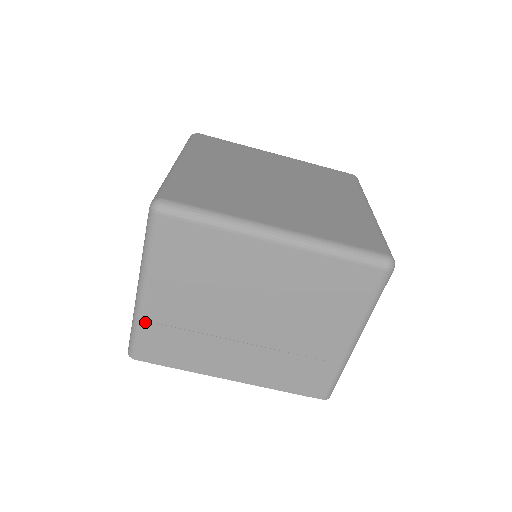
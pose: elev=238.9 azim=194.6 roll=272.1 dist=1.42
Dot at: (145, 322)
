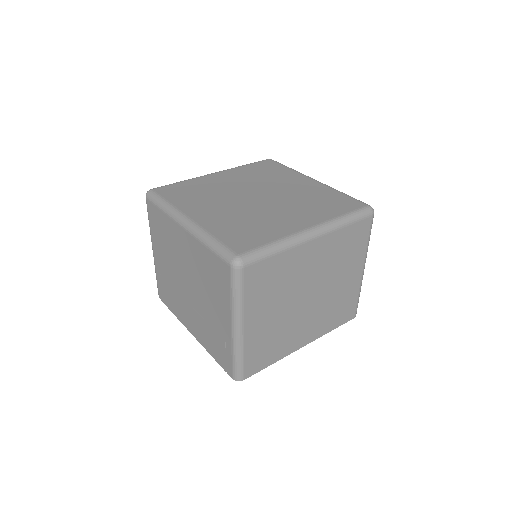
Dot at: (157, 271)
